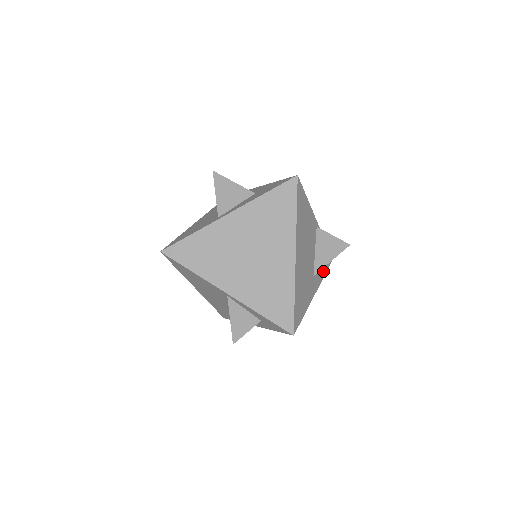
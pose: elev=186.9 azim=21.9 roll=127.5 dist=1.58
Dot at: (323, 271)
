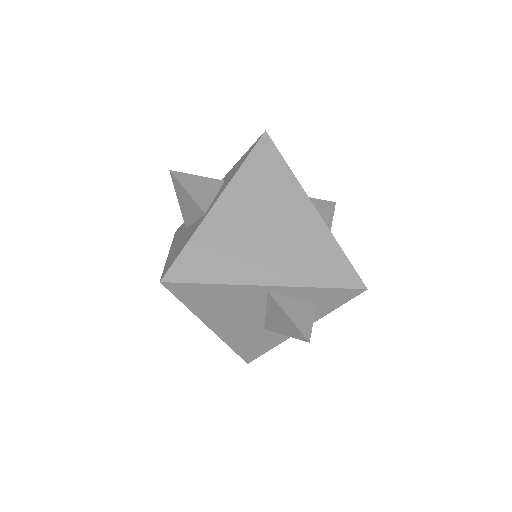
Dot at: occluded
